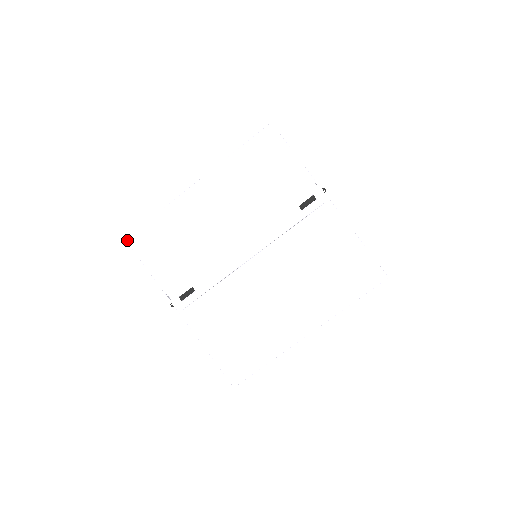
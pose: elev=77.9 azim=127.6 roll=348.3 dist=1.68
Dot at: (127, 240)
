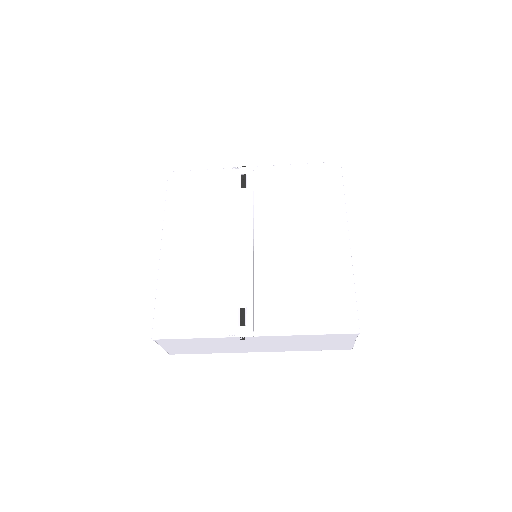
Dot at: (154, 338)
